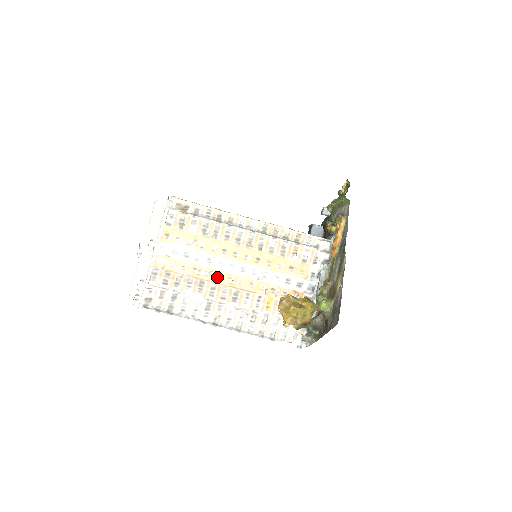
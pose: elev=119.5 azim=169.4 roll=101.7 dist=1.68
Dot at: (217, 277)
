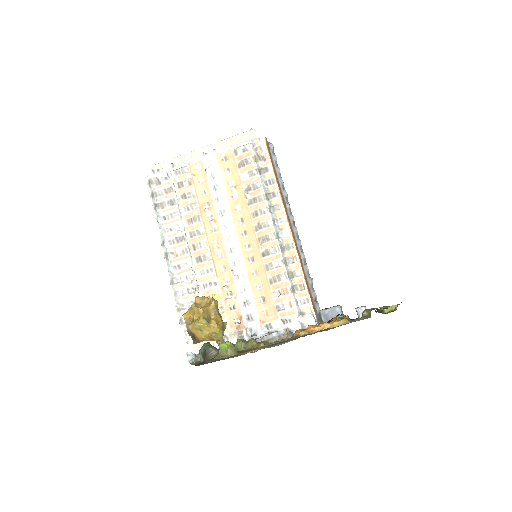
Dot at: (212, 230)
